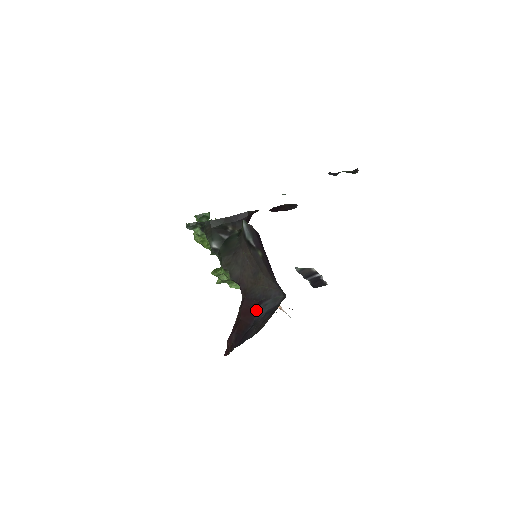
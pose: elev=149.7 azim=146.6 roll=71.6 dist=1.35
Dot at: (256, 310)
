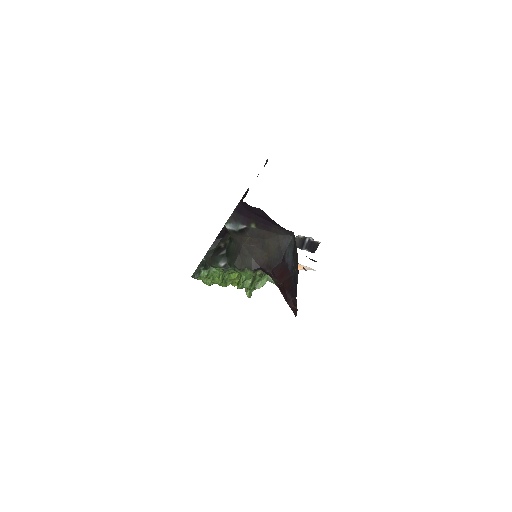
Dot at: (286, 266)
